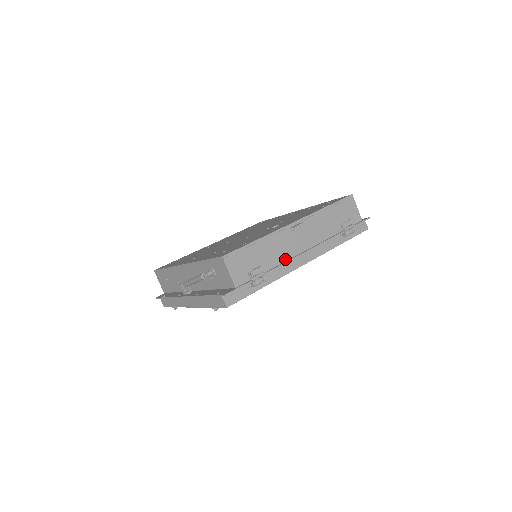
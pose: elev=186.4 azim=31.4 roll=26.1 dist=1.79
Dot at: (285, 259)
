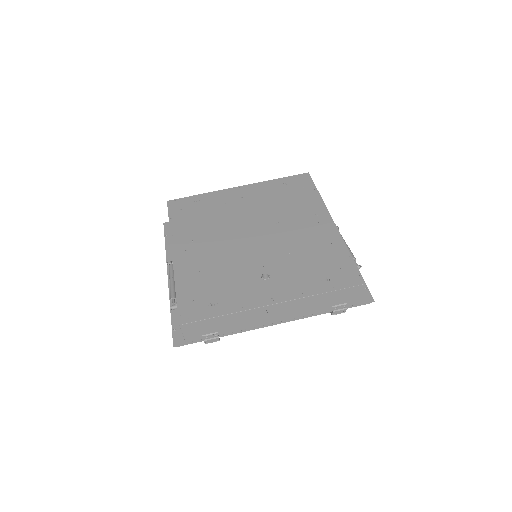
Dot at: (248, 327)
